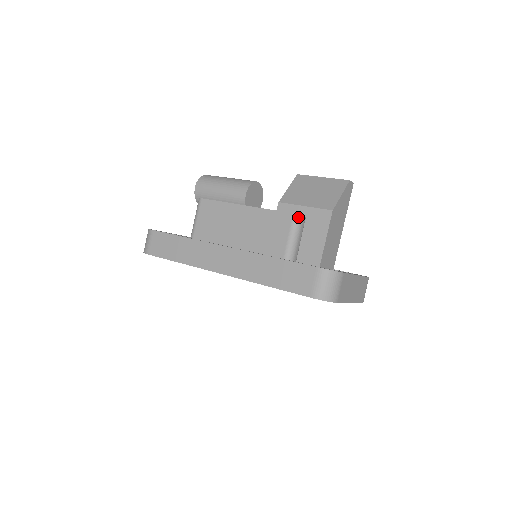
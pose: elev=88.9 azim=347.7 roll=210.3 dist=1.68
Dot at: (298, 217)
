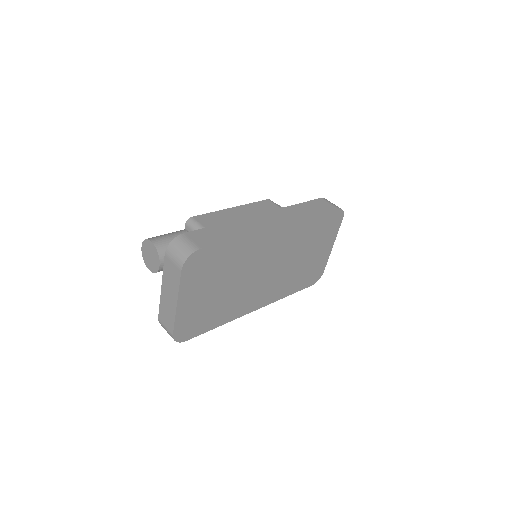
Dot at: (272, 201)
